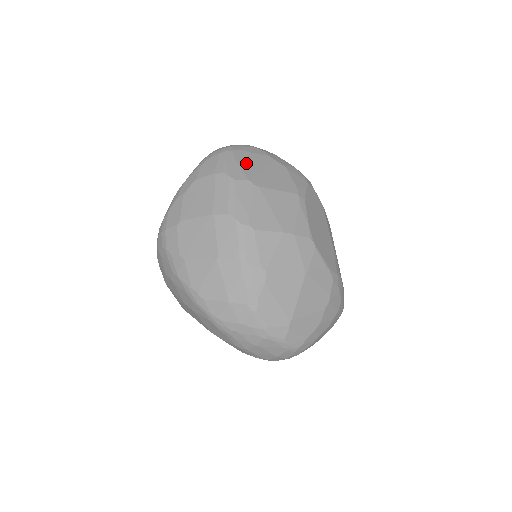
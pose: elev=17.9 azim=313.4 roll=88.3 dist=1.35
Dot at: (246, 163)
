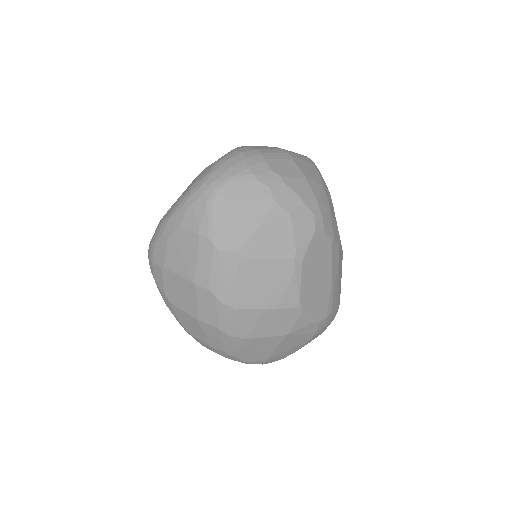
Dot at: (238, 219)
